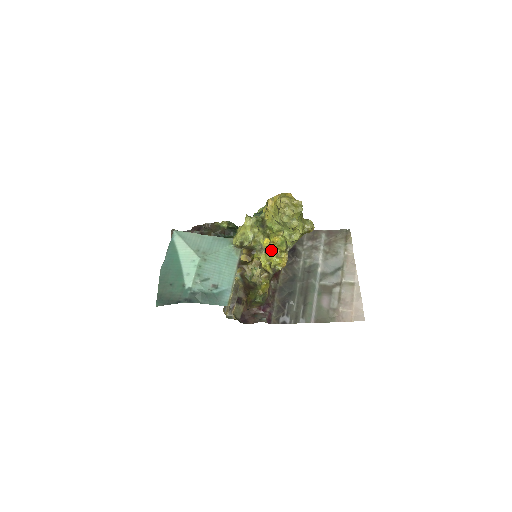
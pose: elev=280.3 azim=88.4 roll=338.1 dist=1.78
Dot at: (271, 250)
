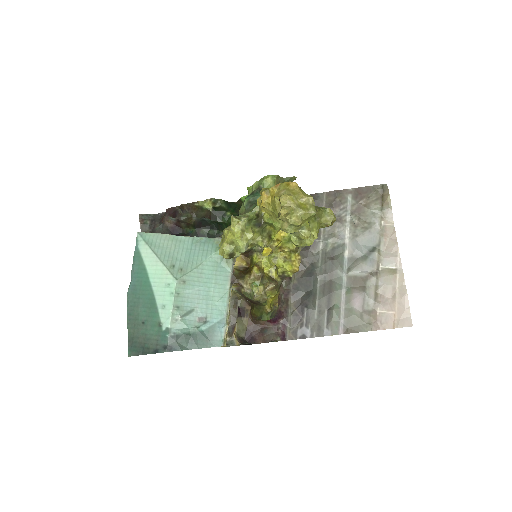
Dot at: (275, 253)
